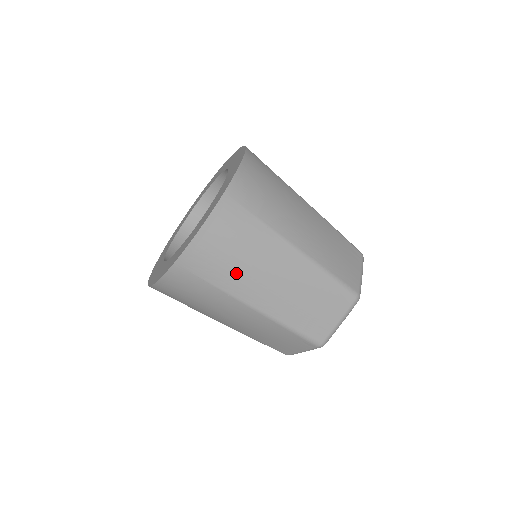
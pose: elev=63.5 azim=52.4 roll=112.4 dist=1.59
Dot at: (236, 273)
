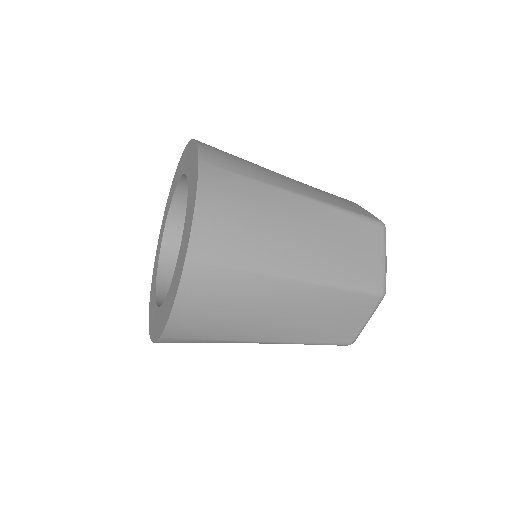
Dot at: (232, 326)
